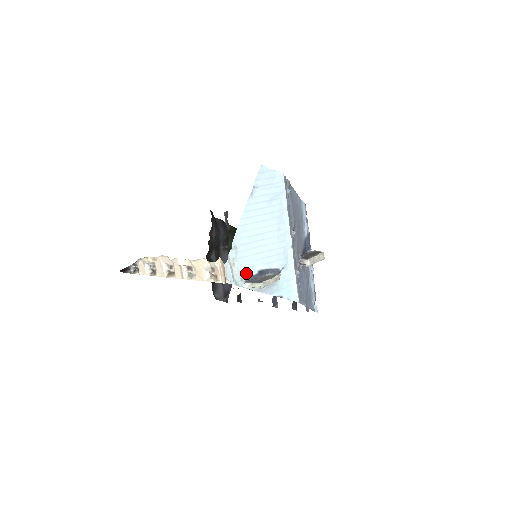
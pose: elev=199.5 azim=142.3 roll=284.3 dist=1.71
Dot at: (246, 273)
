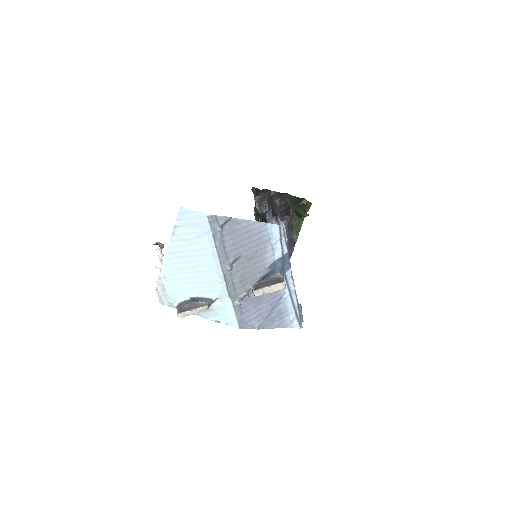
Dot at: (178, 298)
